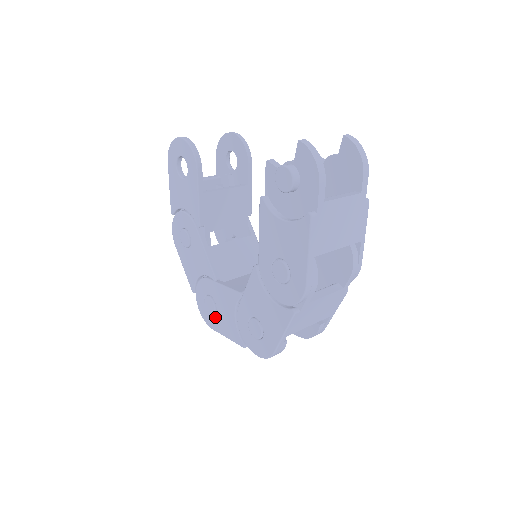
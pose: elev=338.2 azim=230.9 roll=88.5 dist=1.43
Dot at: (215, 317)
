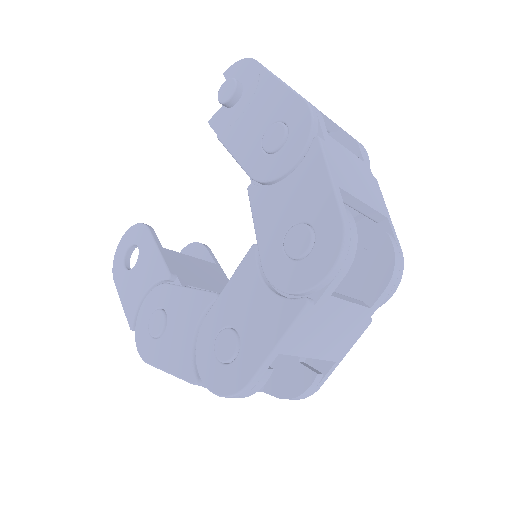
Dot at: (242, 349)
